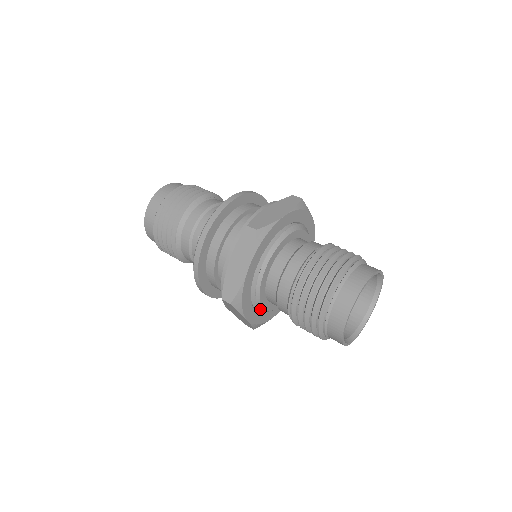
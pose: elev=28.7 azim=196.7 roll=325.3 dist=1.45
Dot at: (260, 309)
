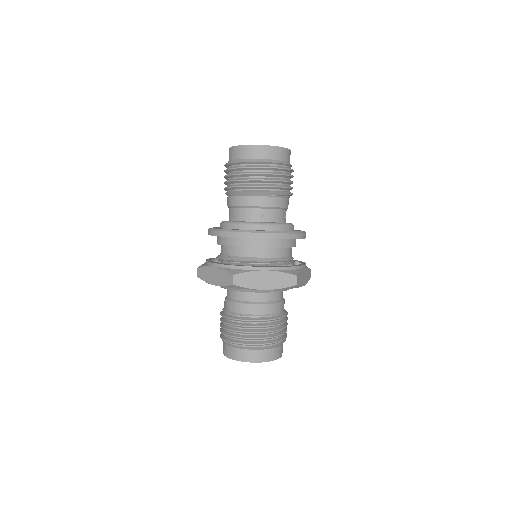
Dot at: occluded
